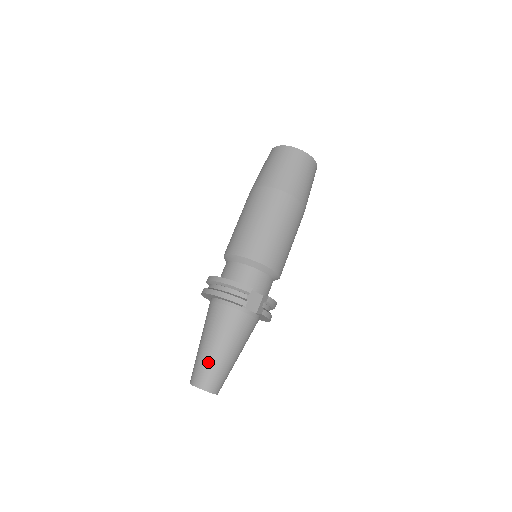
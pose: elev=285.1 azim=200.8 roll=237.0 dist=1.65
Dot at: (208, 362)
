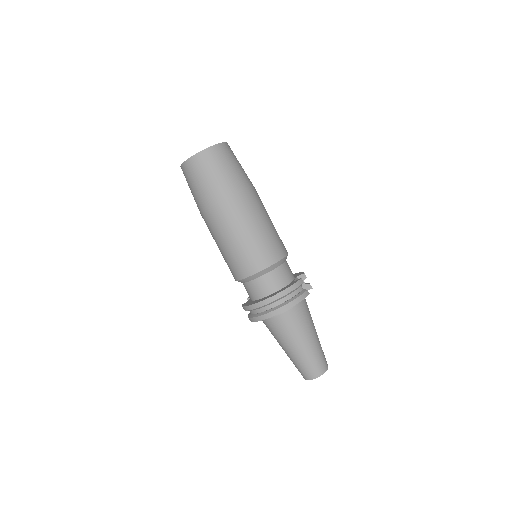
Dot at: (315, 353)
